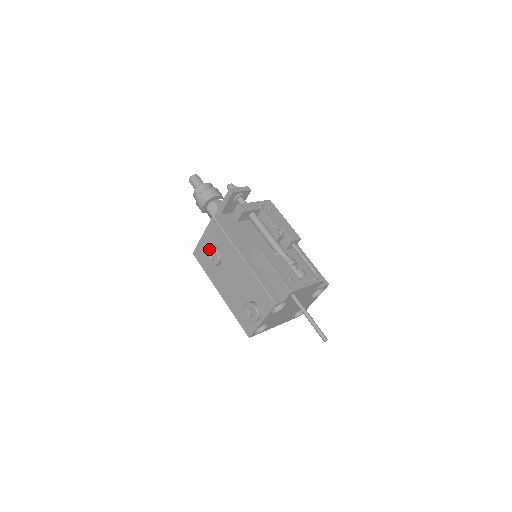
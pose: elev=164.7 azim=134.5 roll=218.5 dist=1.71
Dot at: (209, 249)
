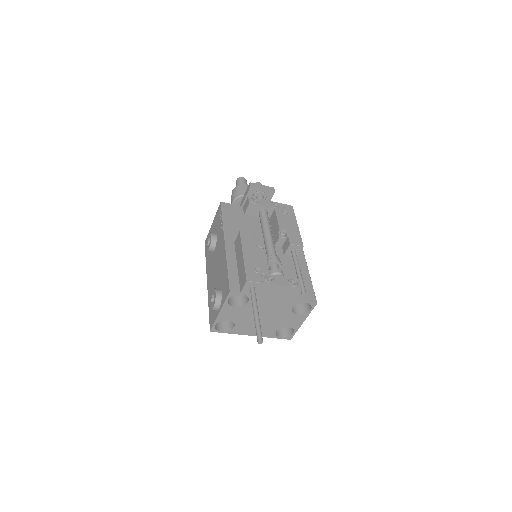
Dot at: (209, 234)
